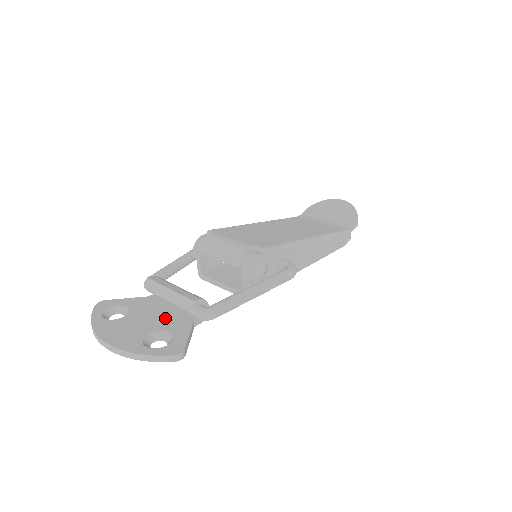
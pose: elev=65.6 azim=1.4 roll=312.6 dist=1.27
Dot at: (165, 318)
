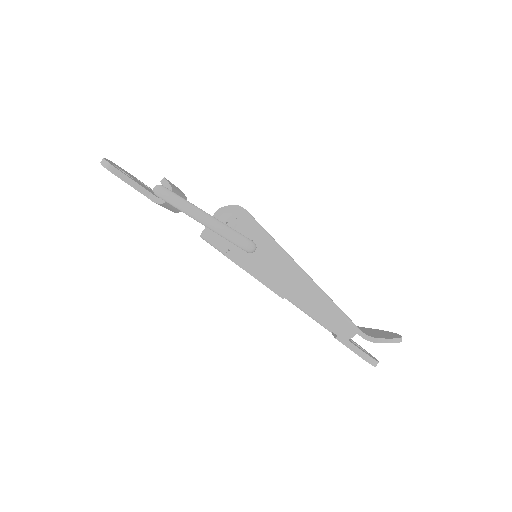
Dot at: (148, 189)
